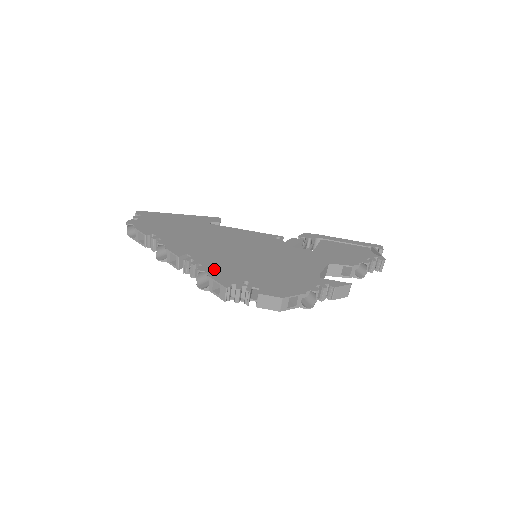
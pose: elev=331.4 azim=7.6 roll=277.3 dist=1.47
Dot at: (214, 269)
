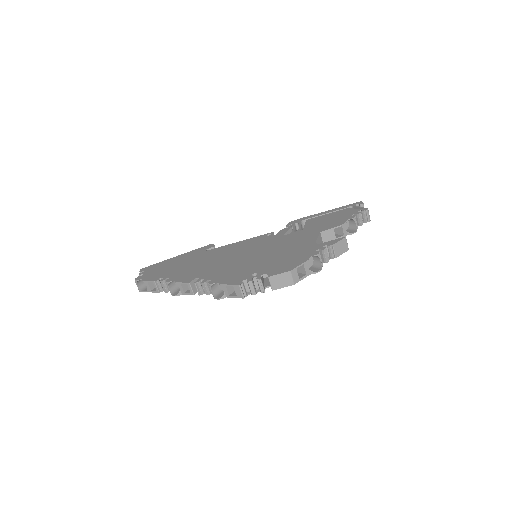
Dot at: (223, 278)
